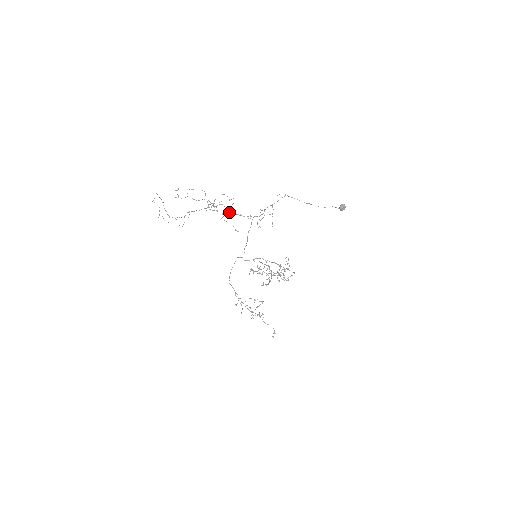
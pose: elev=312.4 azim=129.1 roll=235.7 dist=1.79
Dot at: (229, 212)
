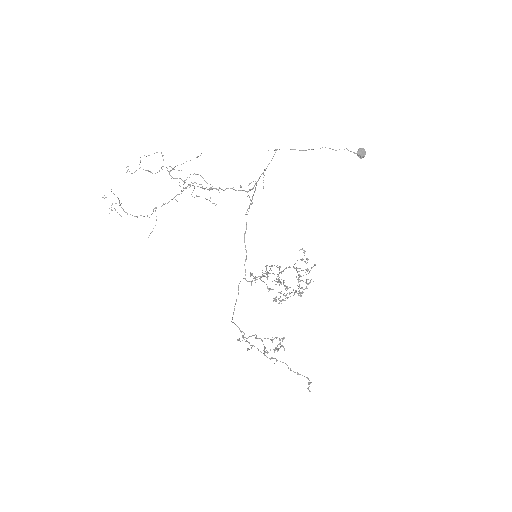
Dot at: (204, 189)
